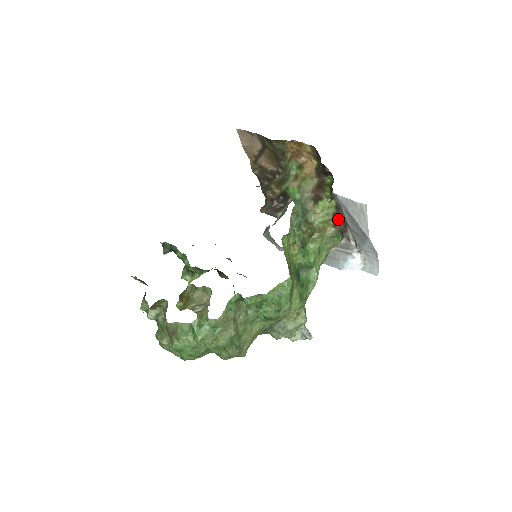
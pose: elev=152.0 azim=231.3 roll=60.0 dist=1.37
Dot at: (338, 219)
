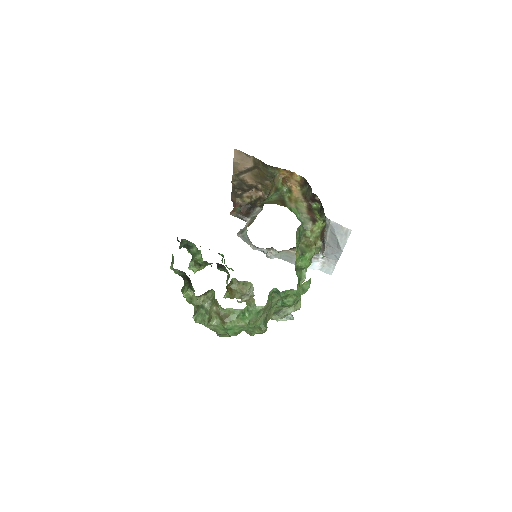
Dot at: (322, 235)
